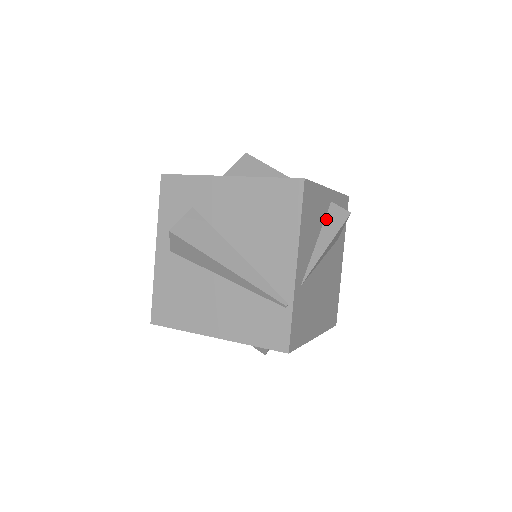
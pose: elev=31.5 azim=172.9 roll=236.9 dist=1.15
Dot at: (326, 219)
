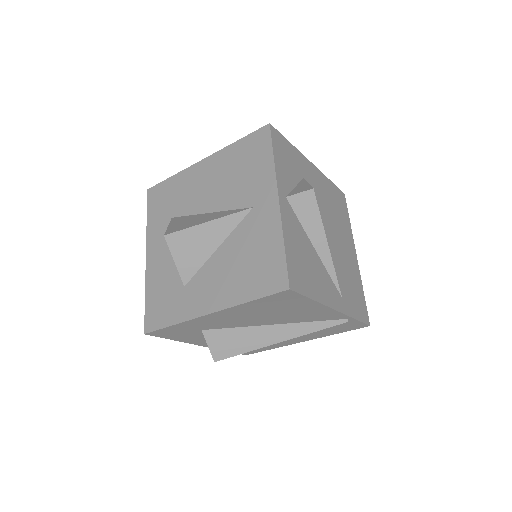
Dot at: (301, 221)
